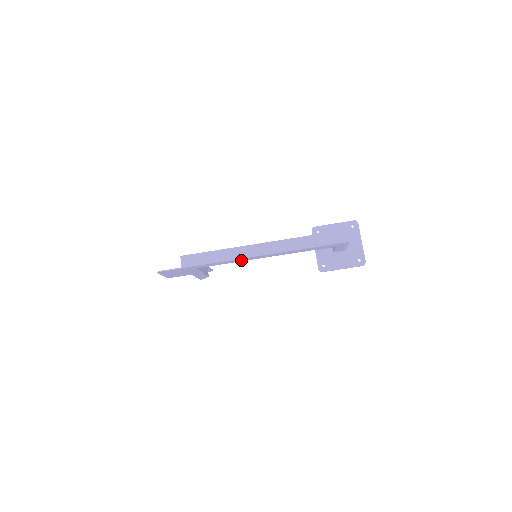
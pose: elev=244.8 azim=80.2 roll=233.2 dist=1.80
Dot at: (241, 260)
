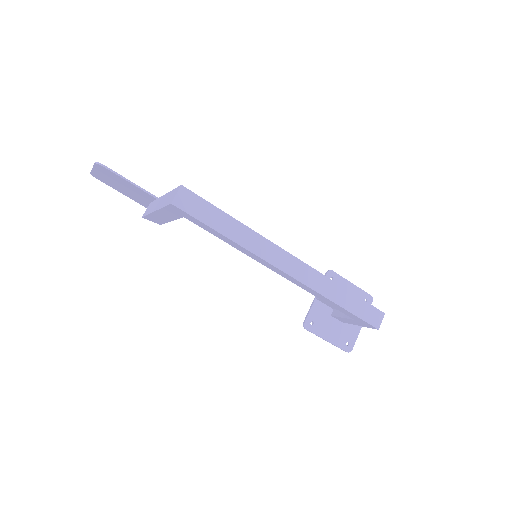
Dot at: (250, 254)
